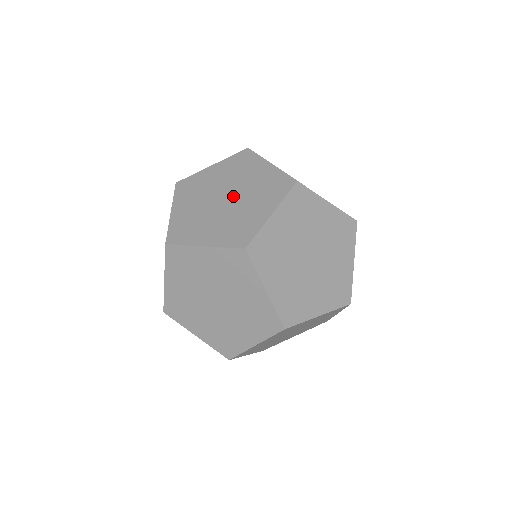
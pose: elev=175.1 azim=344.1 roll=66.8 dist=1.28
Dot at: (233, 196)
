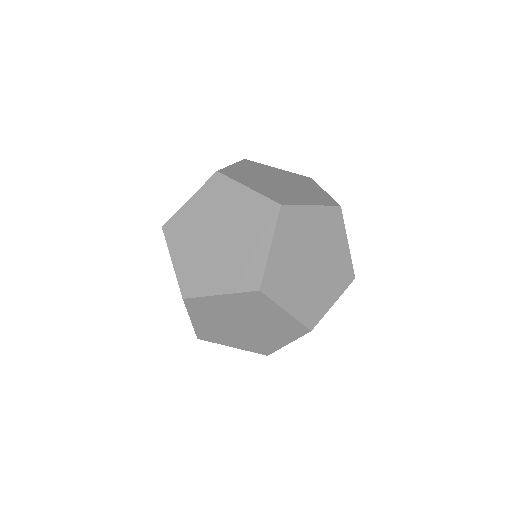
Dot at: occluded
